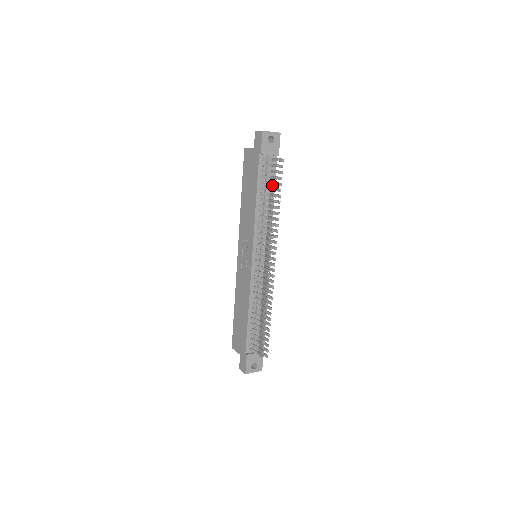
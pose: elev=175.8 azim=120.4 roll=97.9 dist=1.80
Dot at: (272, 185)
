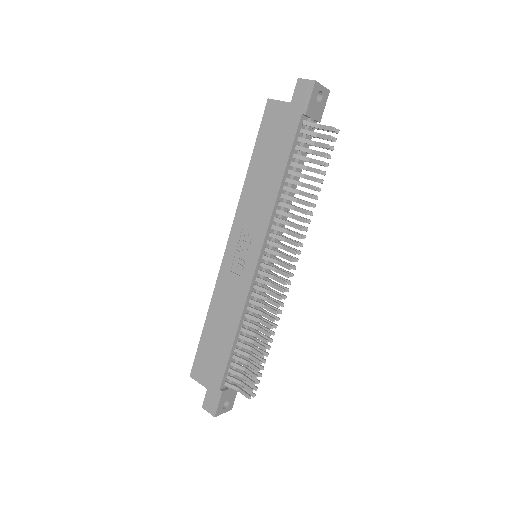
Dot at: (302, 162)
